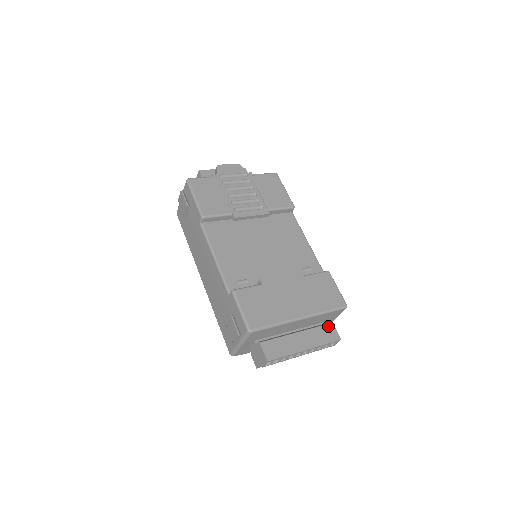
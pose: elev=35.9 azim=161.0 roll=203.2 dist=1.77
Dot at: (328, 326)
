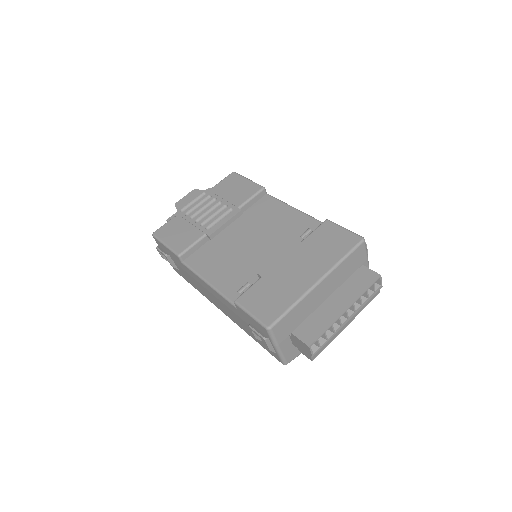
Dot at: (359, 271)
